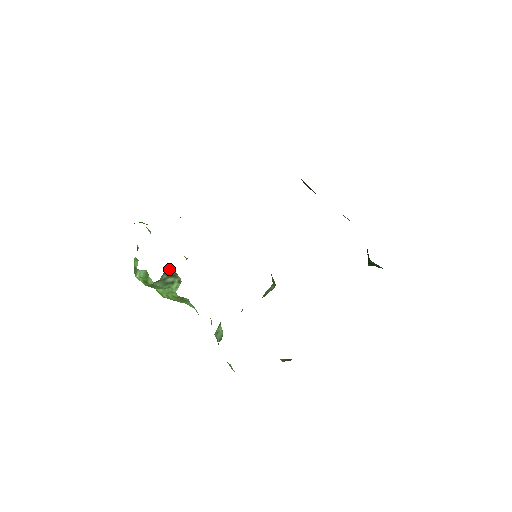
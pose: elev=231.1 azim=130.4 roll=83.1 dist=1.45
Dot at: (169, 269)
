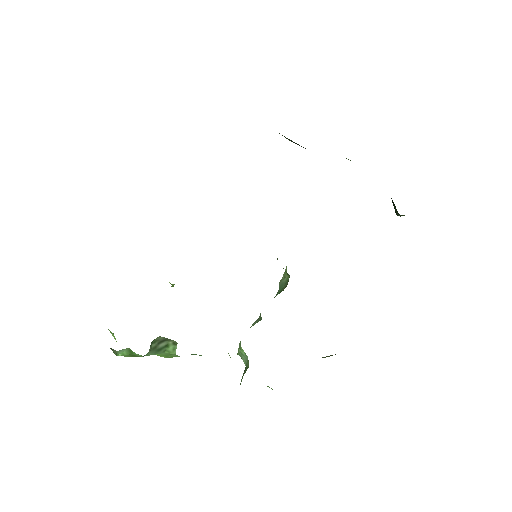
Dot at: (156, 338)
